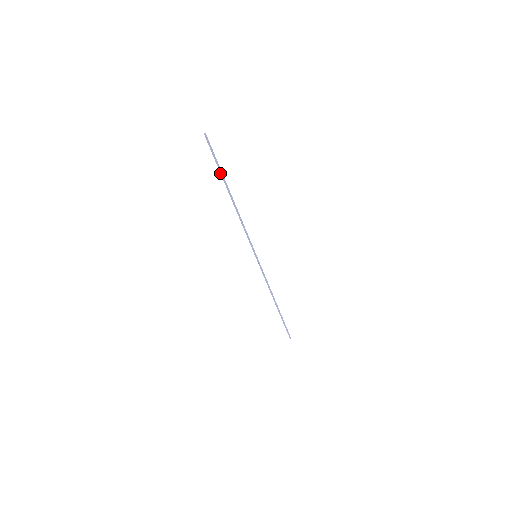
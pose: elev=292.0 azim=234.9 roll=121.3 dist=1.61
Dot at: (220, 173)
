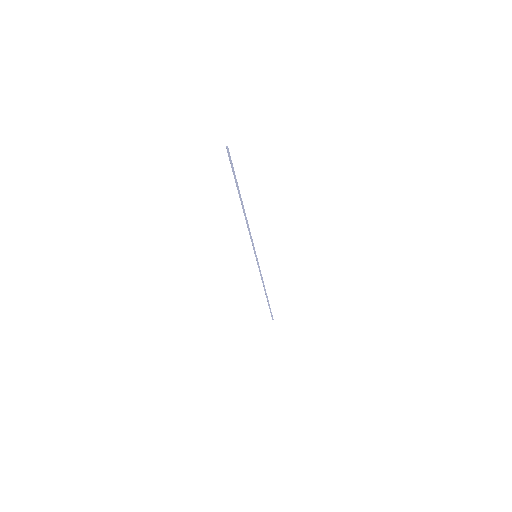
Dot at: occluded
